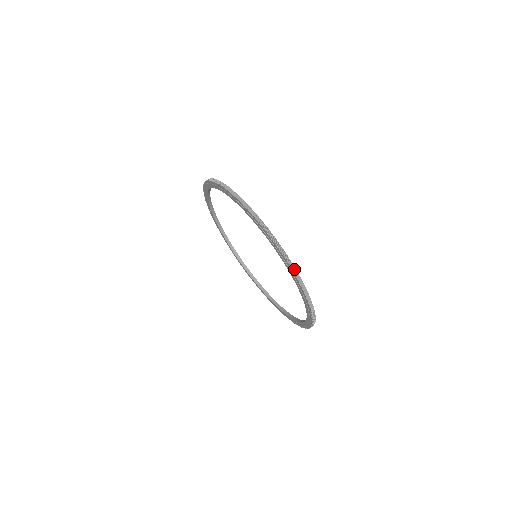
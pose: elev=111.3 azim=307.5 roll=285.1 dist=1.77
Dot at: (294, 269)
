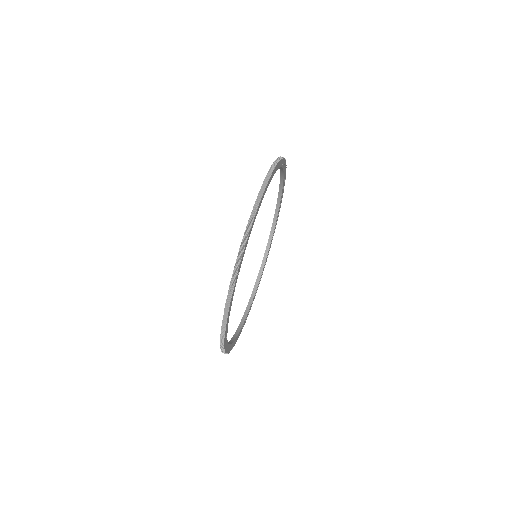
Dot at: (223, 348)
